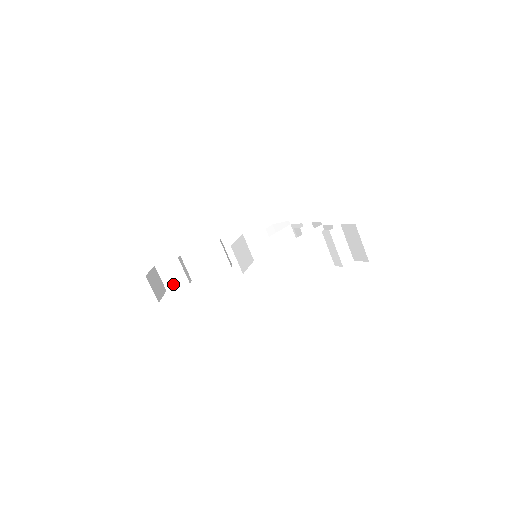
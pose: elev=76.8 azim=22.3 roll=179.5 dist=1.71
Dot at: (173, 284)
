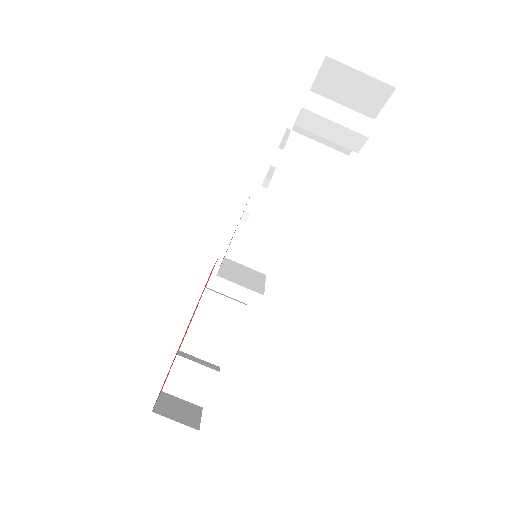
Dot at: (203, 392)
